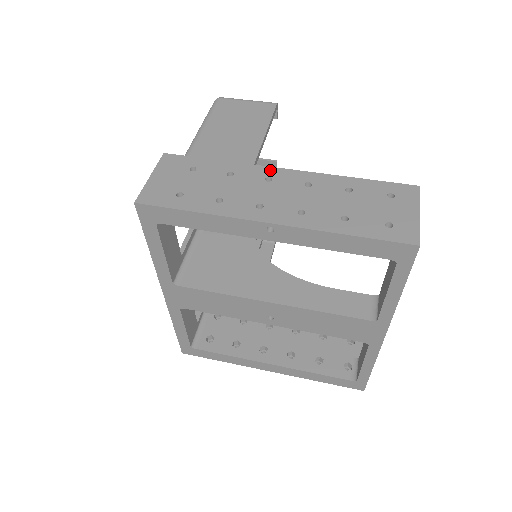
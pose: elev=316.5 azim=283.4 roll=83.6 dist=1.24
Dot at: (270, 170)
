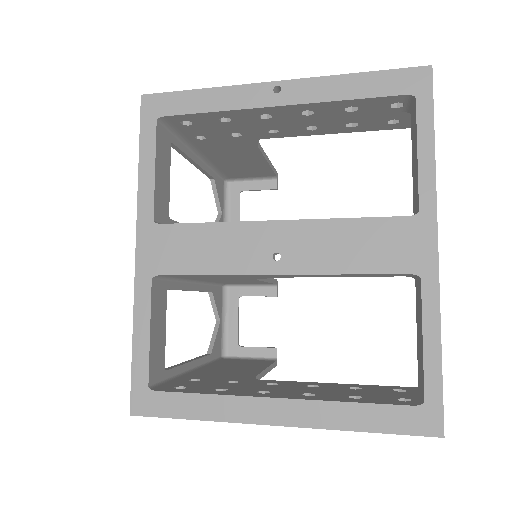
Dot at: occluded
